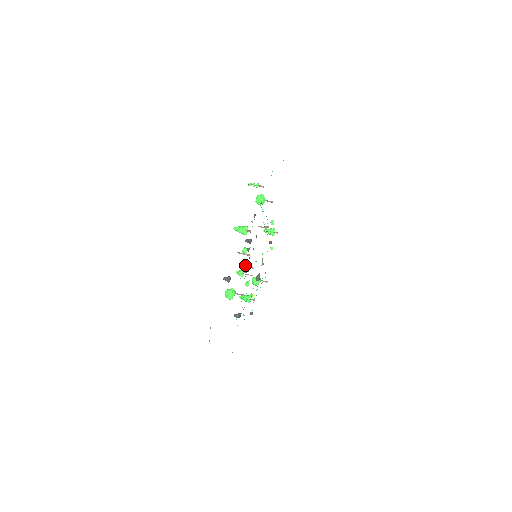
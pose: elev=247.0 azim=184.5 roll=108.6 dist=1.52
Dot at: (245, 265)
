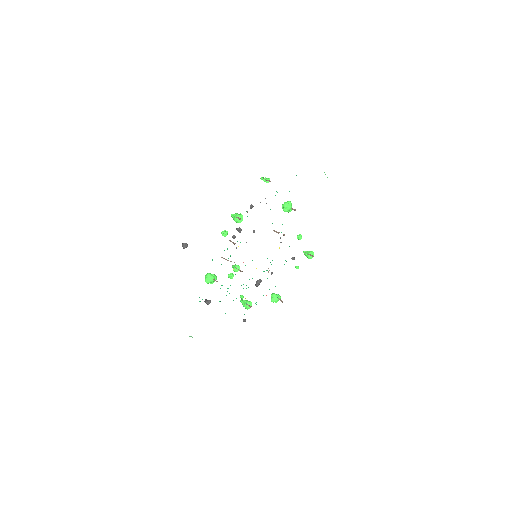
Dot at: (224, 250)
